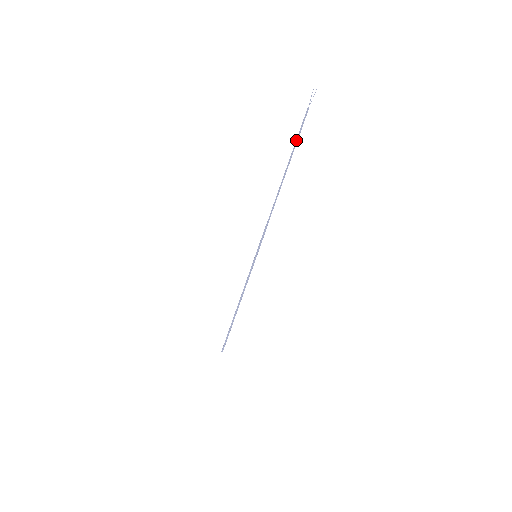
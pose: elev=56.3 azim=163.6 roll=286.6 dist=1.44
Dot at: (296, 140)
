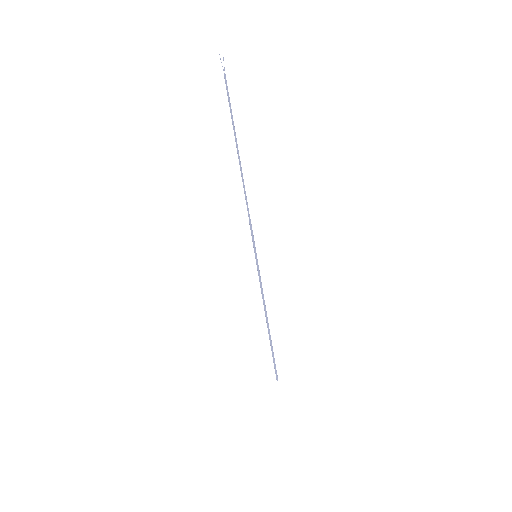
Dot at: occluded
